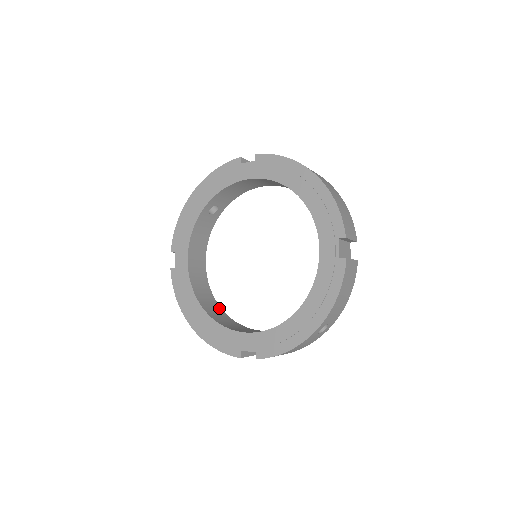
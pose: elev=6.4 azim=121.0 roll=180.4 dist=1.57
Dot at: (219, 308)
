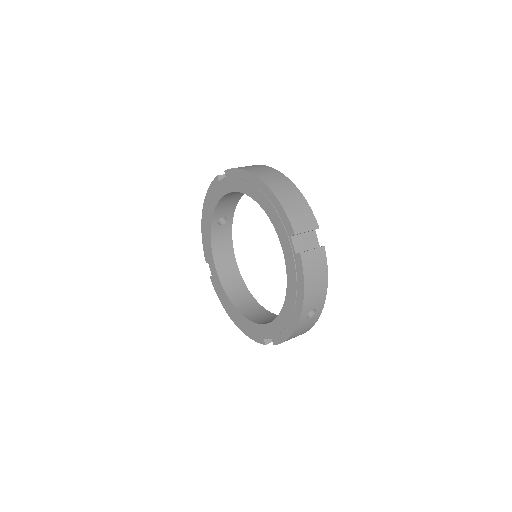
Dot at: (253, 300)
